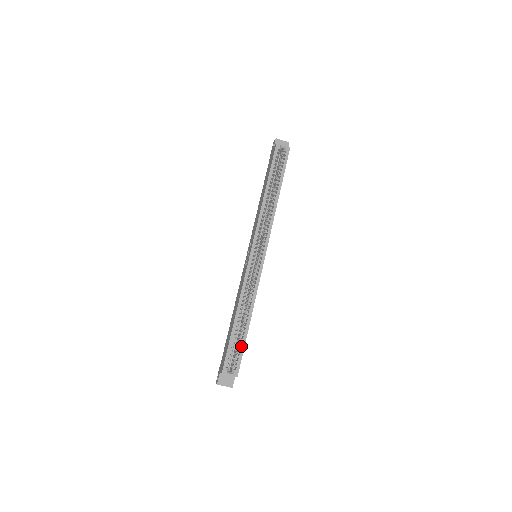
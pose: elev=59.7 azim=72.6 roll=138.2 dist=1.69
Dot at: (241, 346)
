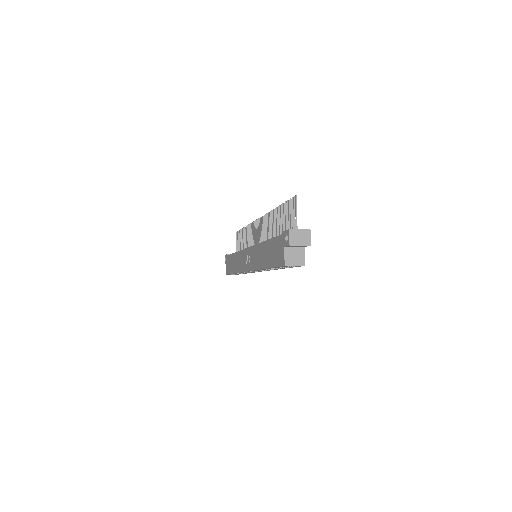
Dot at: occluded
